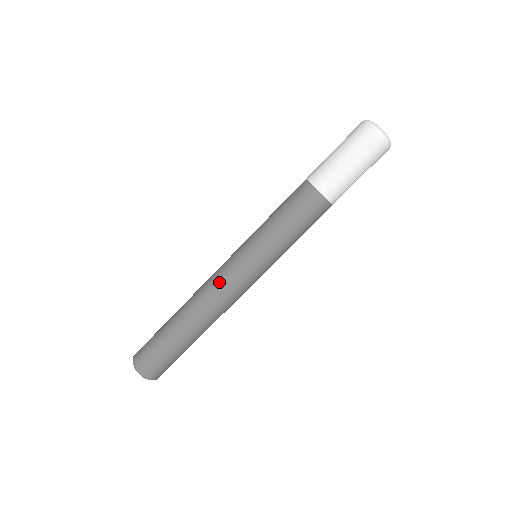
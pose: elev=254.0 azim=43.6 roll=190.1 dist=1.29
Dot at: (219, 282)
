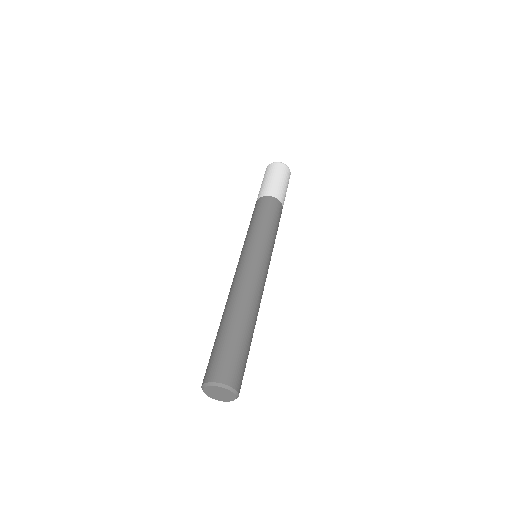
Dot at: (234, 277)
